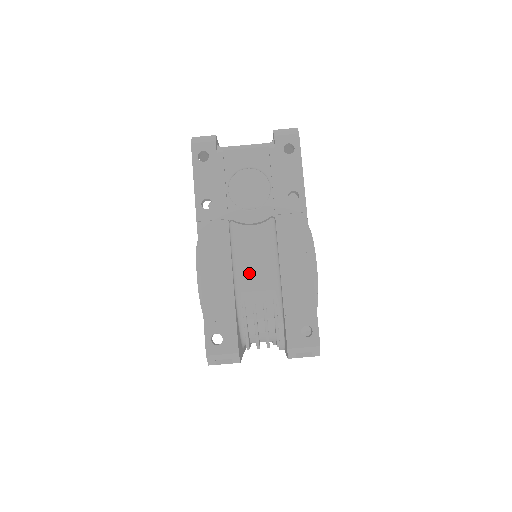
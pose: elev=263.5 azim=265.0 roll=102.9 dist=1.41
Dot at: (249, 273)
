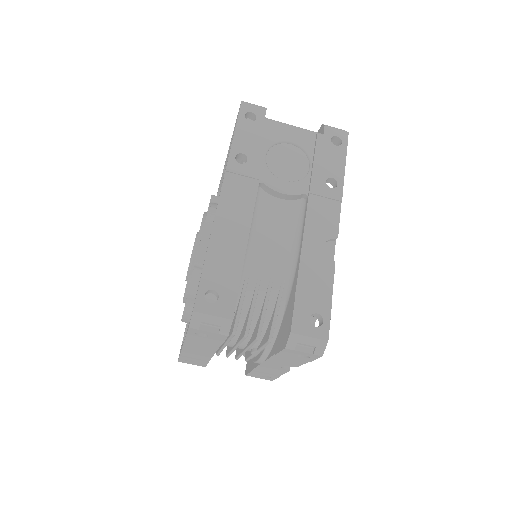
Dot at: (264, 243)
